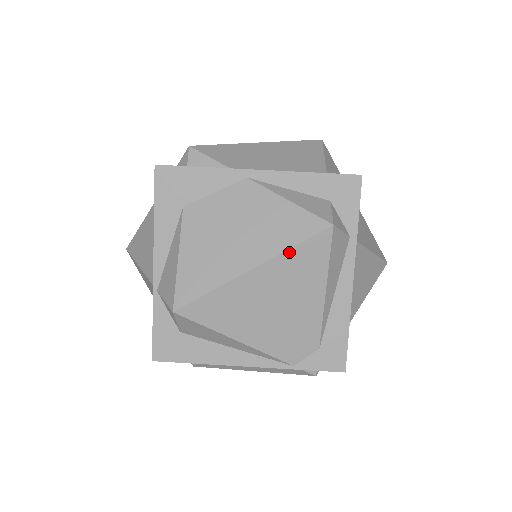
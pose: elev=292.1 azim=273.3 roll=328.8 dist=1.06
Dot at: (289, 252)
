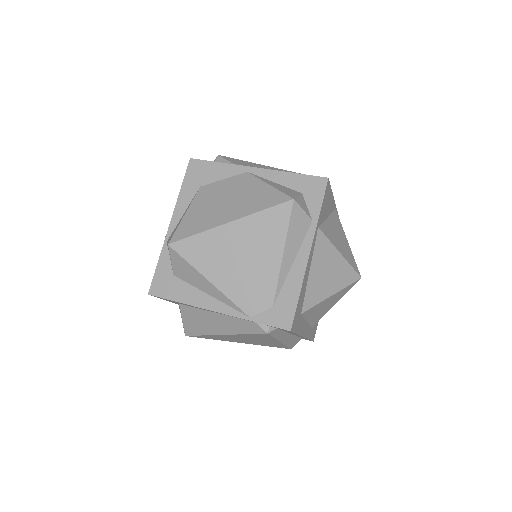
Dot at: (258, 214)
